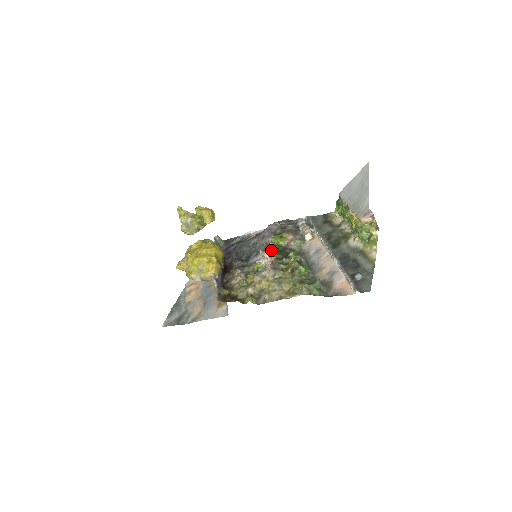
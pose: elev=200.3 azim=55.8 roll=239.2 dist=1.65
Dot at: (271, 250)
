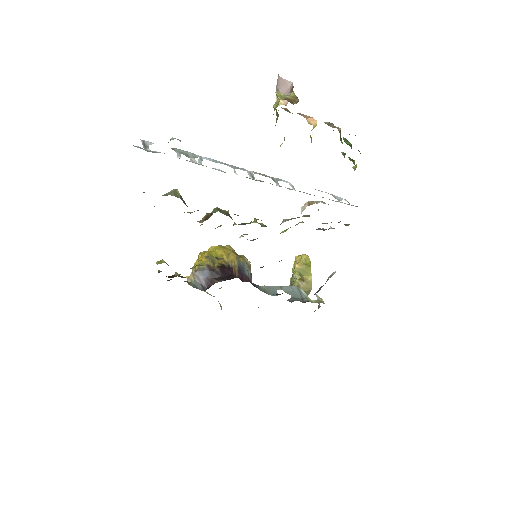
Dot at: occluded
